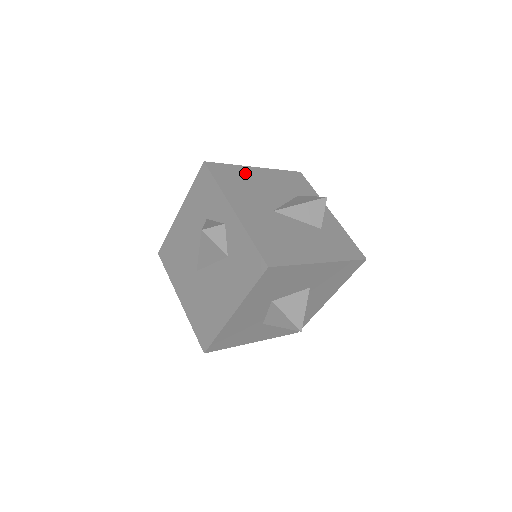
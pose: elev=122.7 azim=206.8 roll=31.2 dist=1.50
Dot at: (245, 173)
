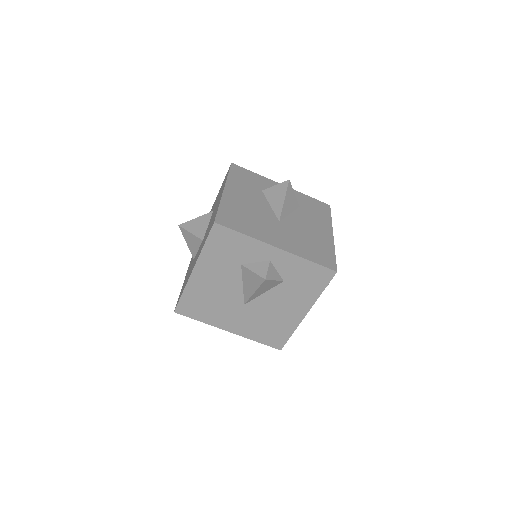
Dot at: (232, 204)
